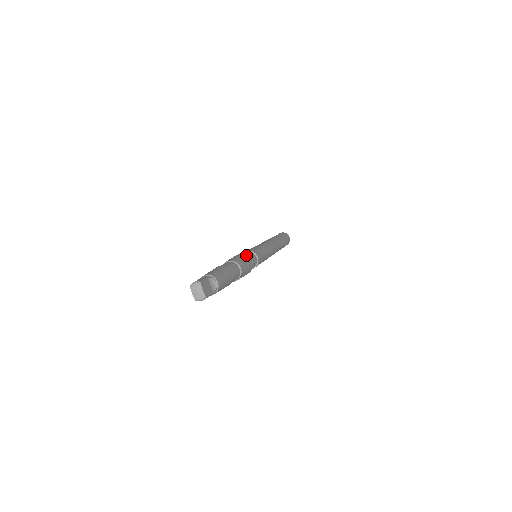
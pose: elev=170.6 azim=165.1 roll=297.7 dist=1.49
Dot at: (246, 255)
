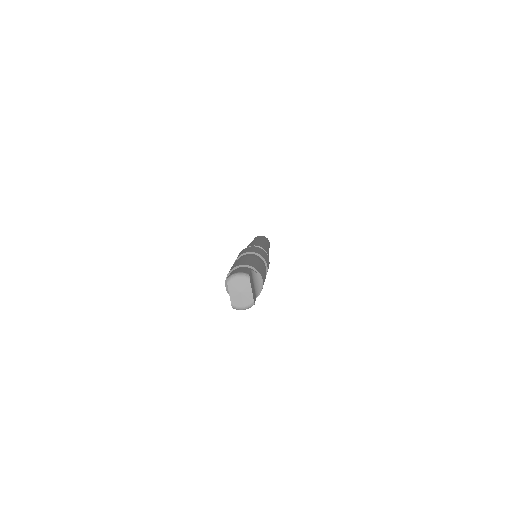
Dot at: occluded
